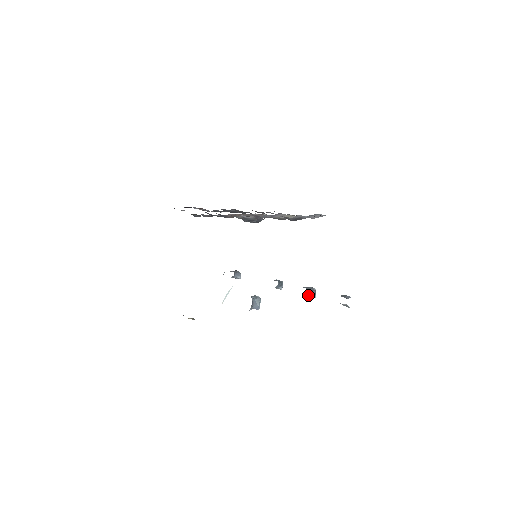
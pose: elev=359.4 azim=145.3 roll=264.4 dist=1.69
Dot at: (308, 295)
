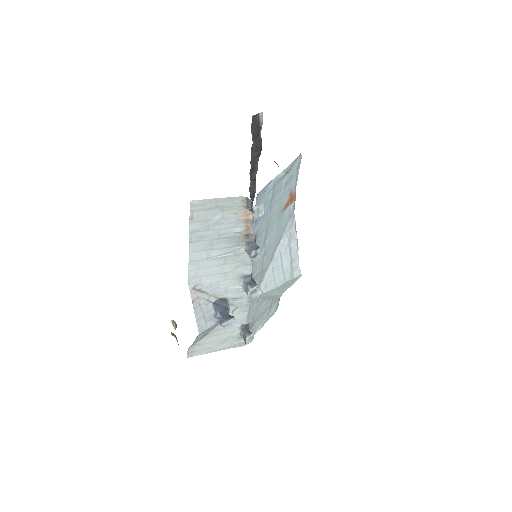
Dot at: (249, 248)
